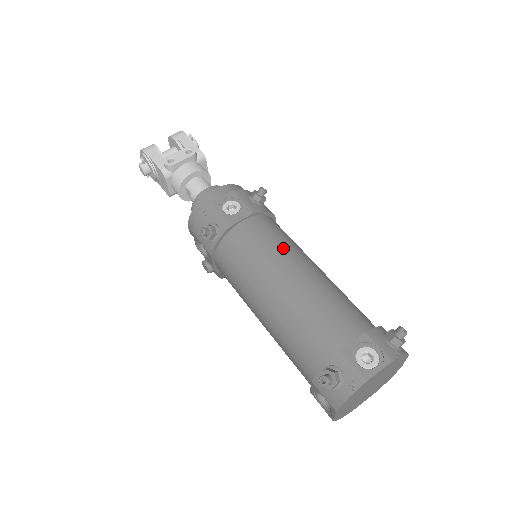
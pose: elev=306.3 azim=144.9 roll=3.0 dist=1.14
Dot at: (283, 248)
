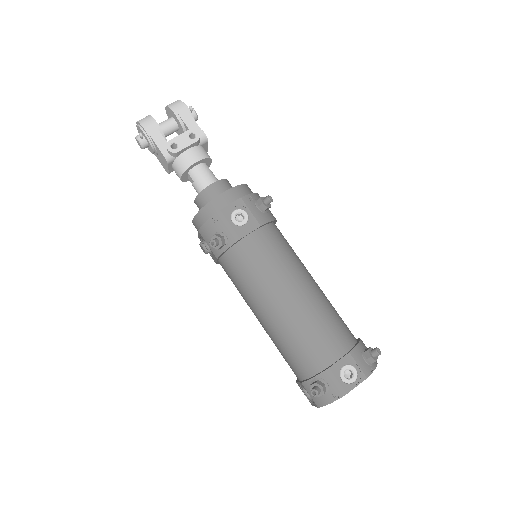
Dot at: (286, 265)
